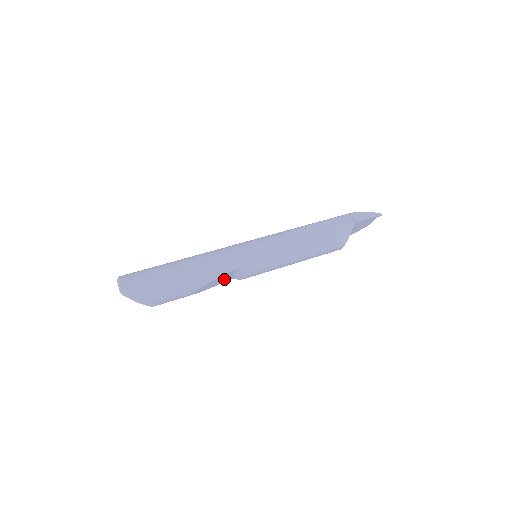
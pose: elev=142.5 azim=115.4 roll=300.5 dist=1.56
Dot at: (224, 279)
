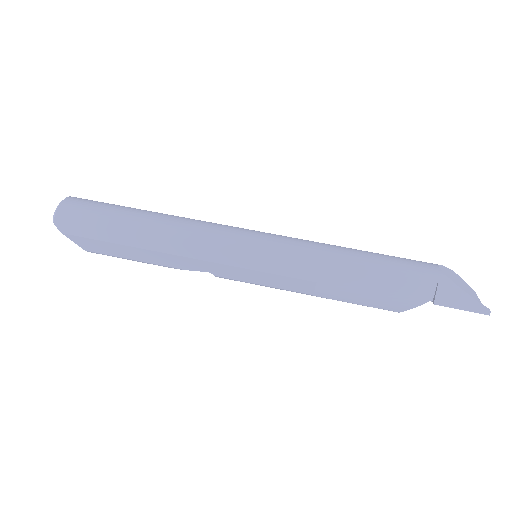
Dot at: occluded
